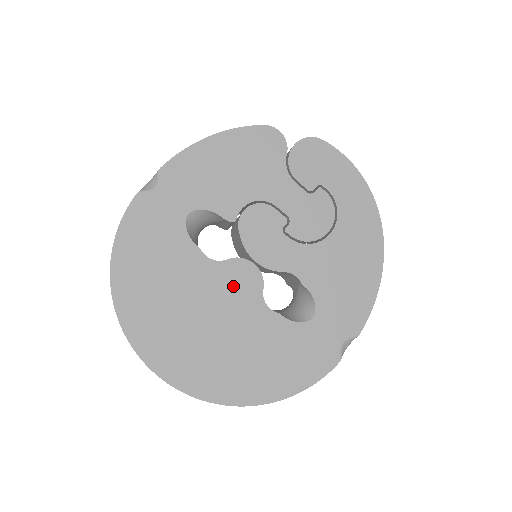
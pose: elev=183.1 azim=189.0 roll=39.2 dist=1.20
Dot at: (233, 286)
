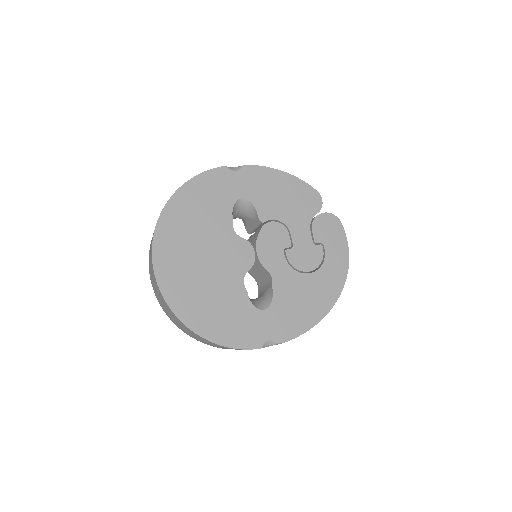
Dot at: (234, 254)
